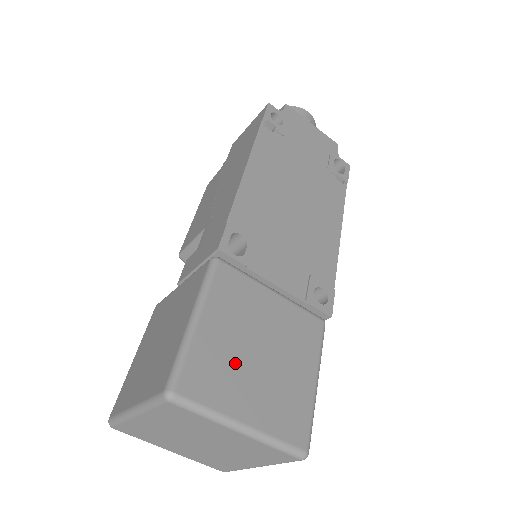
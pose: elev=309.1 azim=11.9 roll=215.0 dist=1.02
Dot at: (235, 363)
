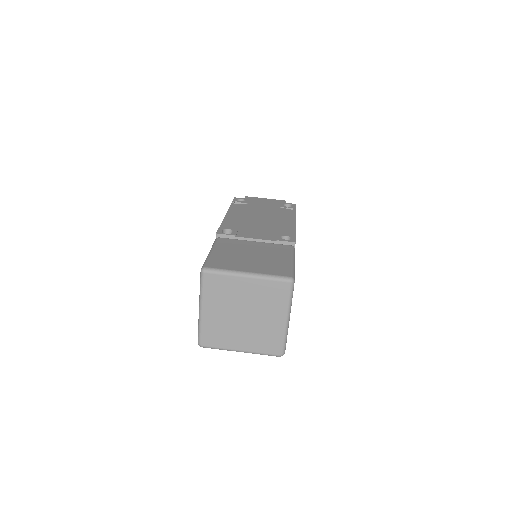
Dot at: (237, 259)
